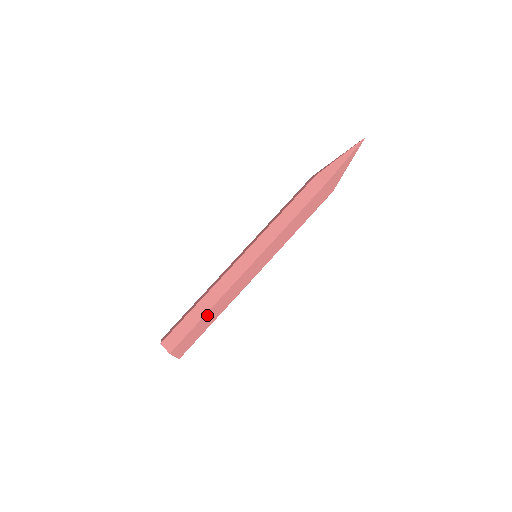
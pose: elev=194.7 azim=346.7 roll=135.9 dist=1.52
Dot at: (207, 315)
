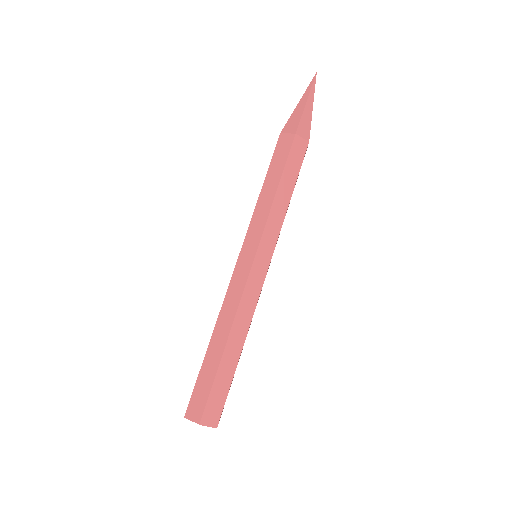
Dot at: occluded
